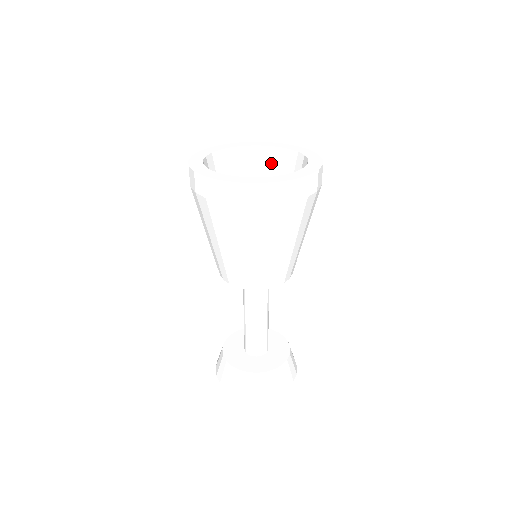
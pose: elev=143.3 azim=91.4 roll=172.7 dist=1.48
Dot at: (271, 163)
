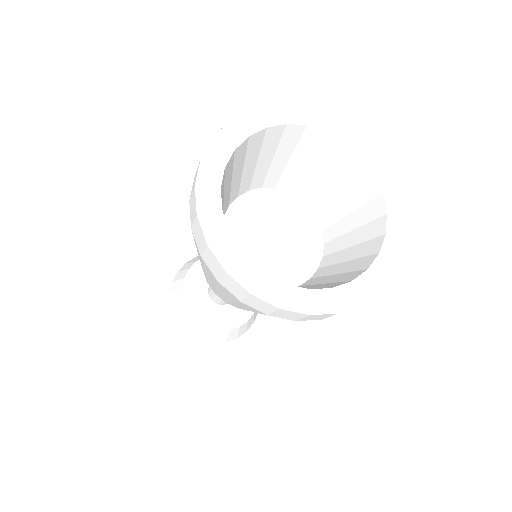
Dot at: (269, 146)
